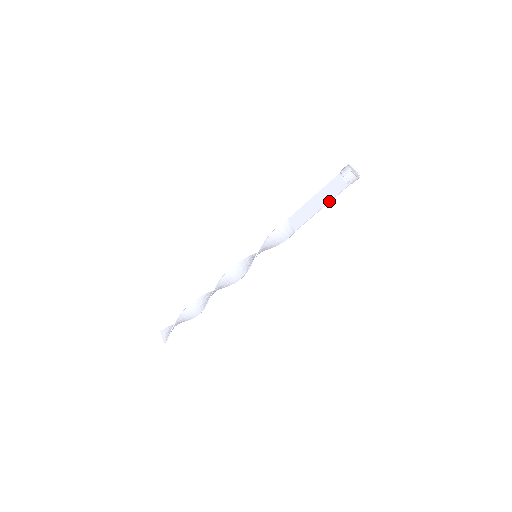
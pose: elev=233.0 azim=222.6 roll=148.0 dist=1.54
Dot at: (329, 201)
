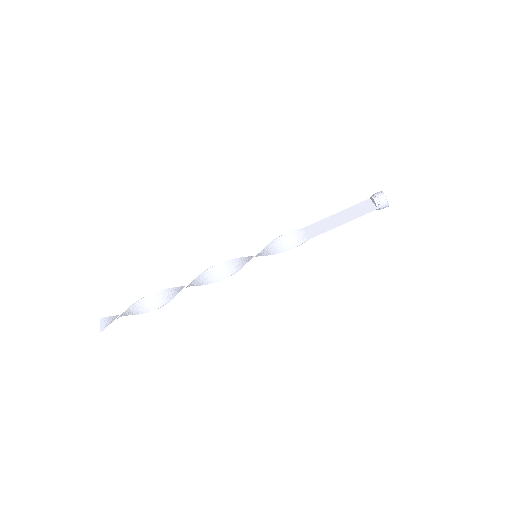
Dot at: (353, 218)
